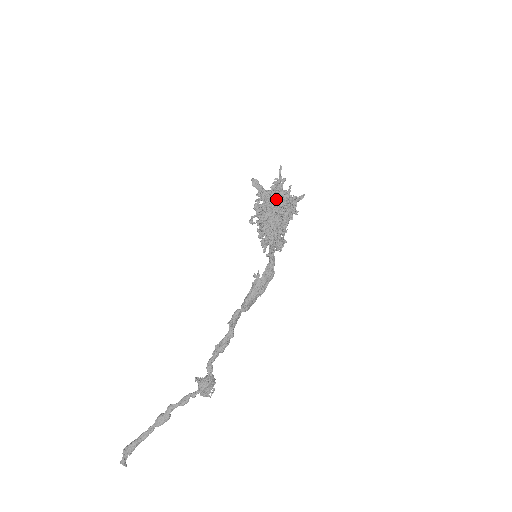
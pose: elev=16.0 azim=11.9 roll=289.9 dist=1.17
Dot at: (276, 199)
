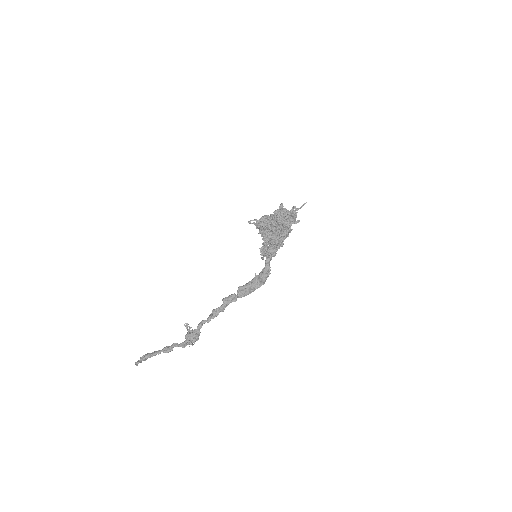
Dot at: occluded
